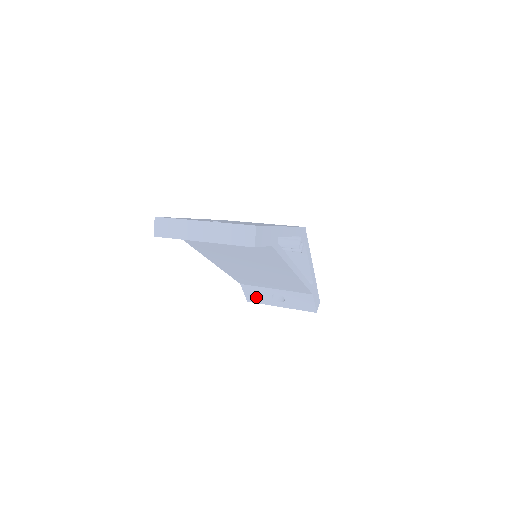
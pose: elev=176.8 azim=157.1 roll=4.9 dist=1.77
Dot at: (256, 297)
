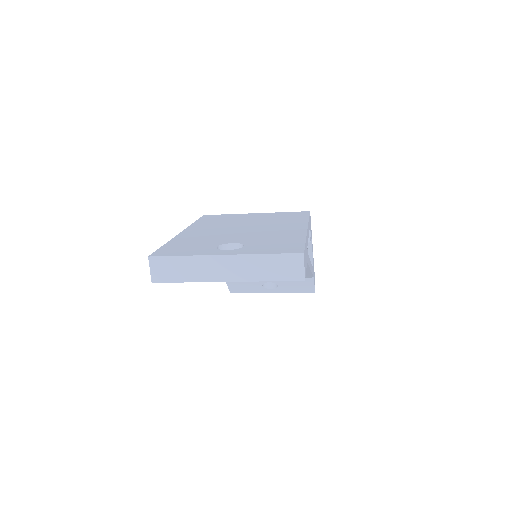
Dot at: (243, 288)
